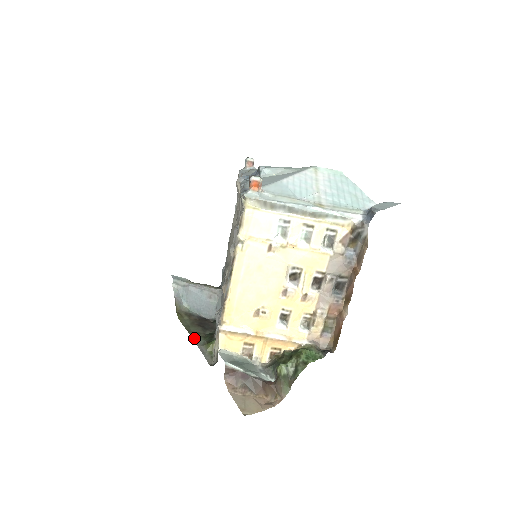
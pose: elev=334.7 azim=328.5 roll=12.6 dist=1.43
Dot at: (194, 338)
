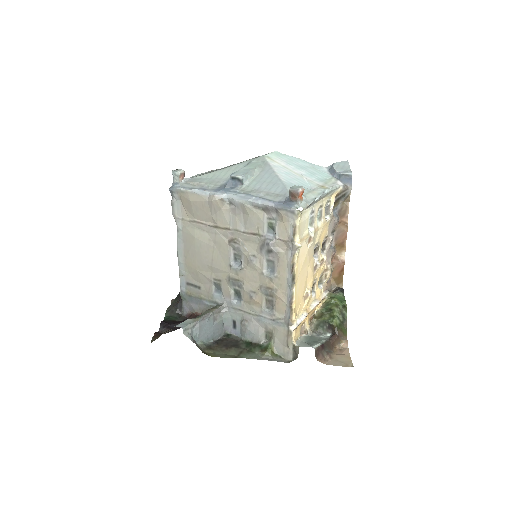
Dot at: (249, 358)
